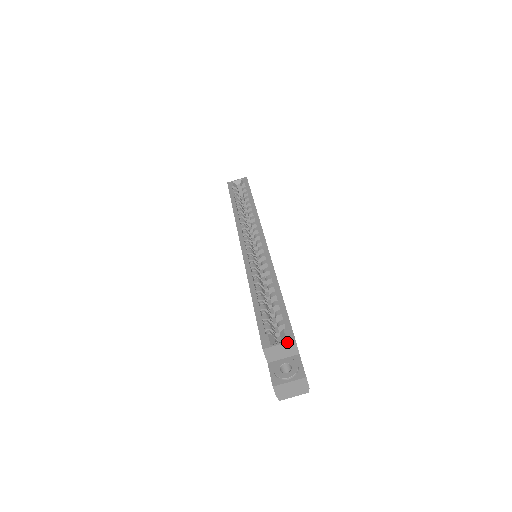
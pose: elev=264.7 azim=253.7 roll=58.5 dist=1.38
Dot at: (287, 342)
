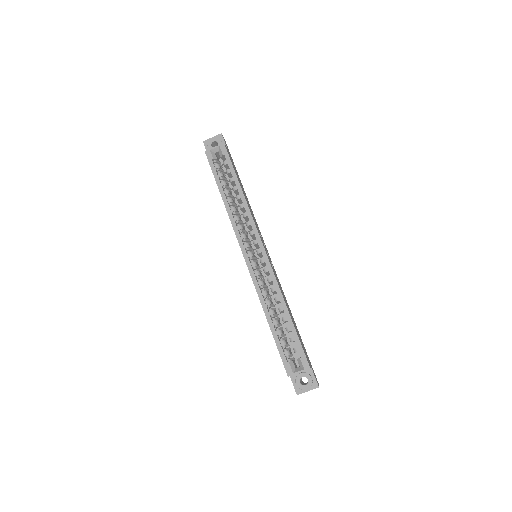
Dot at: occluded
